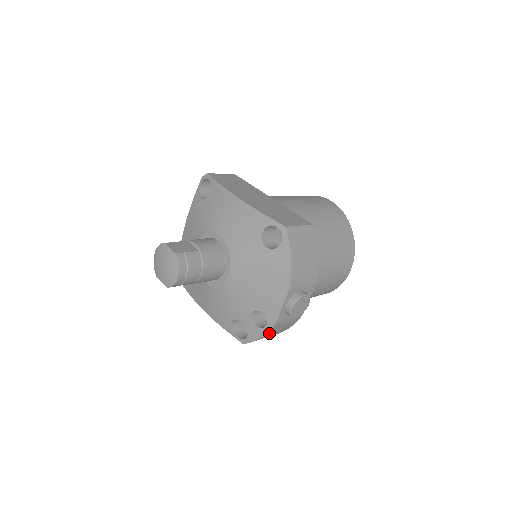
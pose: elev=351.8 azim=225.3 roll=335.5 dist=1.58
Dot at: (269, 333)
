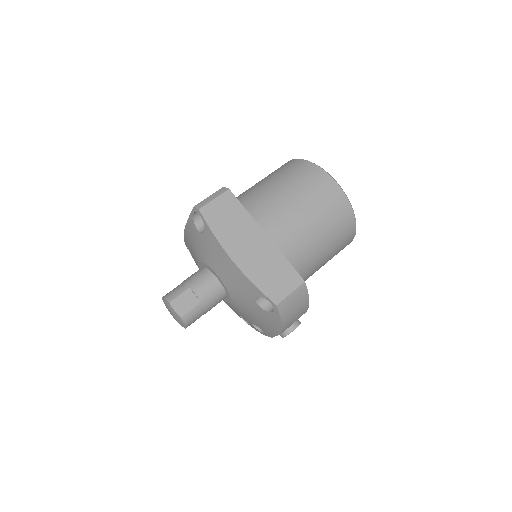
Dot at: occluded
